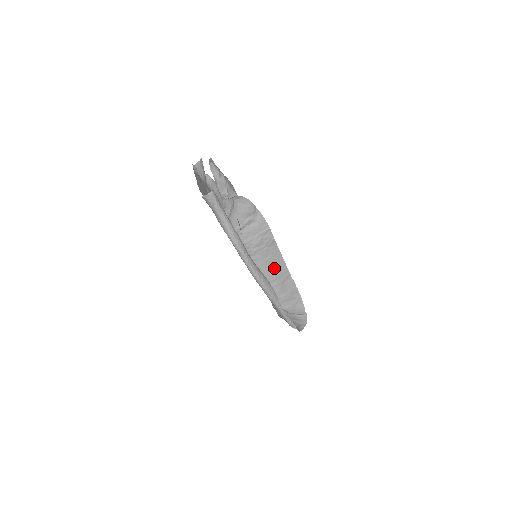
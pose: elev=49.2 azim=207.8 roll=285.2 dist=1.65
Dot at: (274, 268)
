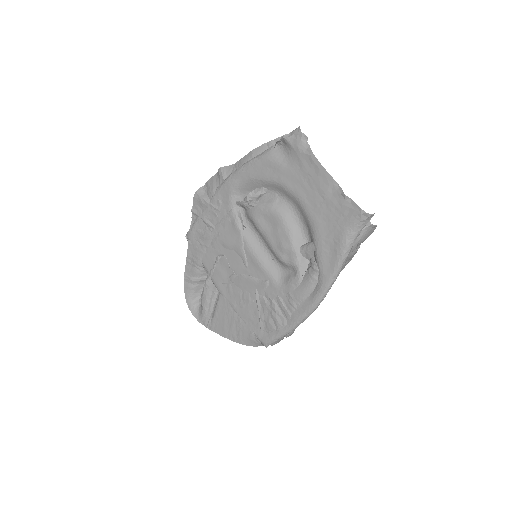
Dot at: occluded
